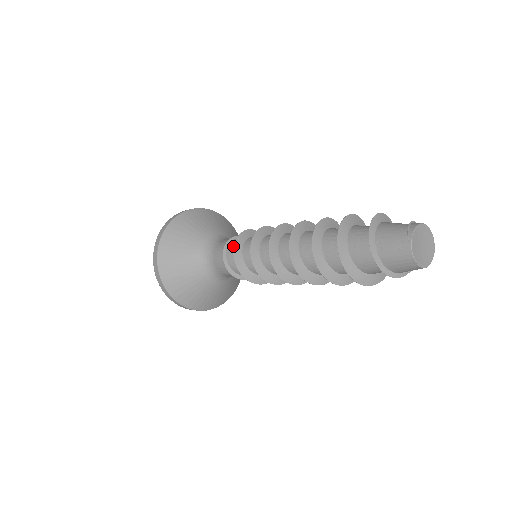
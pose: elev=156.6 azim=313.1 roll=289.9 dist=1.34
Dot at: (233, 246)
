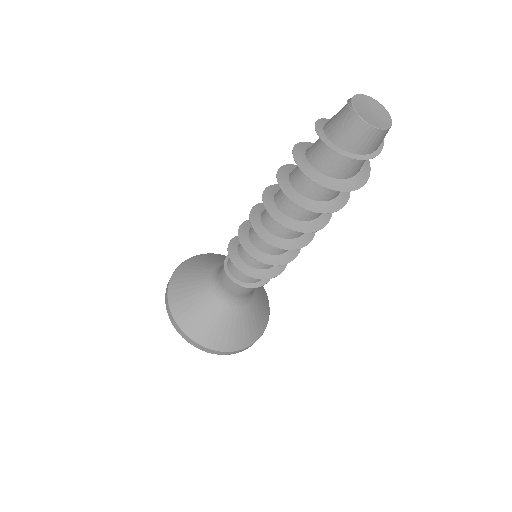
Dot at: occluded
